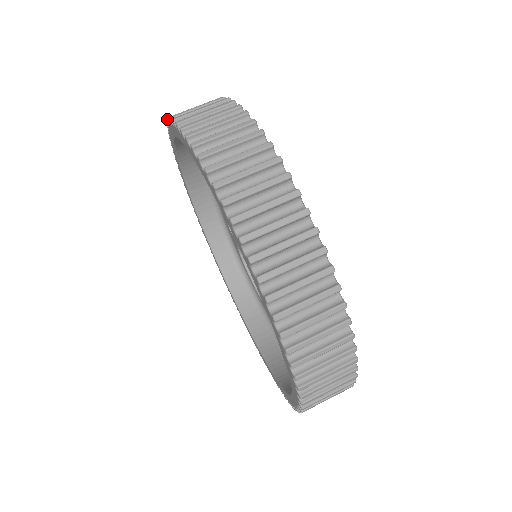
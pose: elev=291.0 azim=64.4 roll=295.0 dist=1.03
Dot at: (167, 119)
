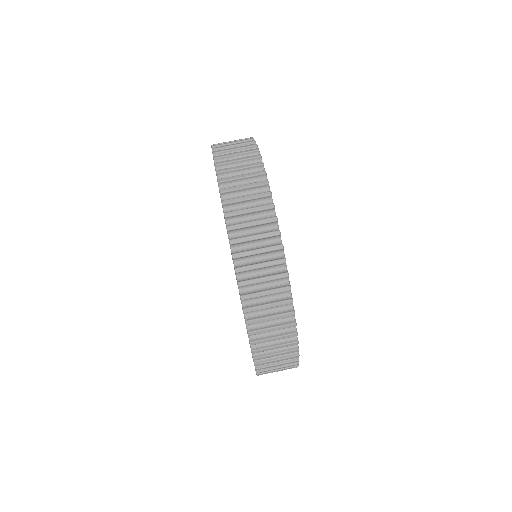
Dot at: (220, 193)
